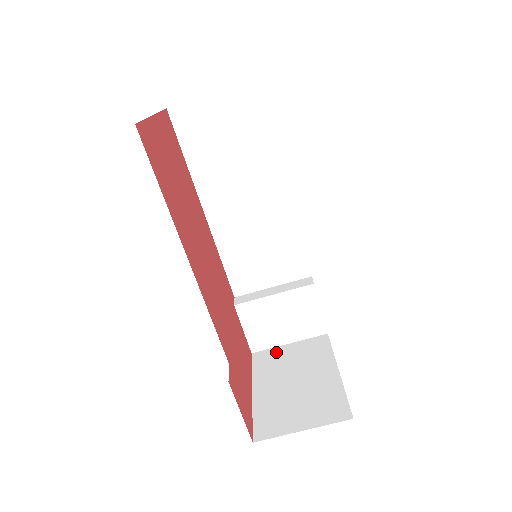
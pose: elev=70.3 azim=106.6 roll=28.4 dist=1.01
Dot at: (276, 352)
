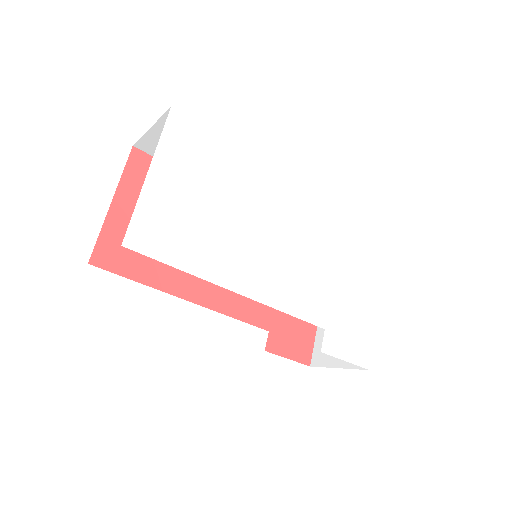
Dot at: occluded
